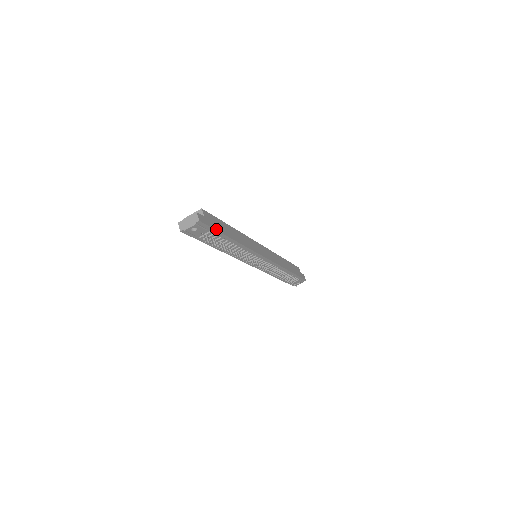
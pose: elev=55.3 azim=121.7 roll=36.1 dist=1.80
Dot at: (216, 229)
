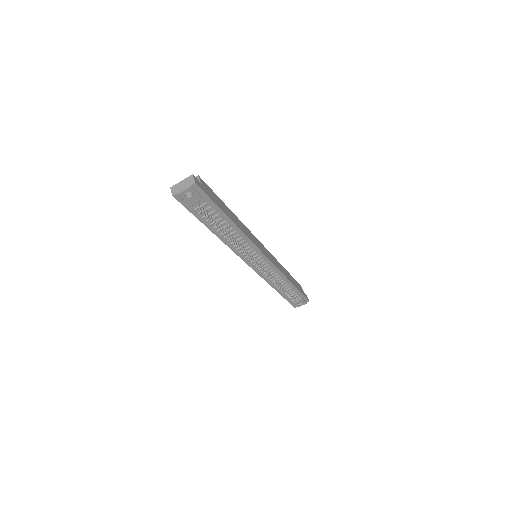
Dot at: (213, 201)
